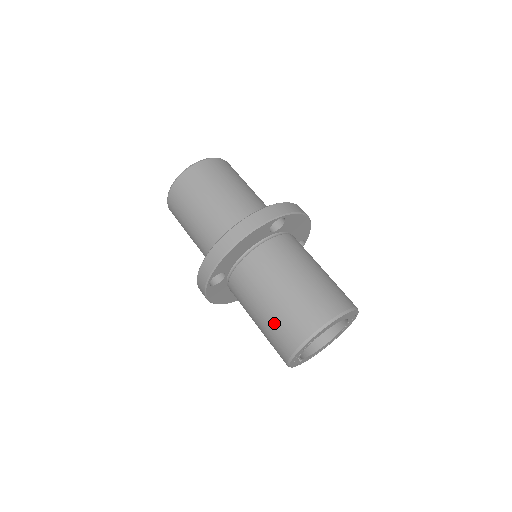
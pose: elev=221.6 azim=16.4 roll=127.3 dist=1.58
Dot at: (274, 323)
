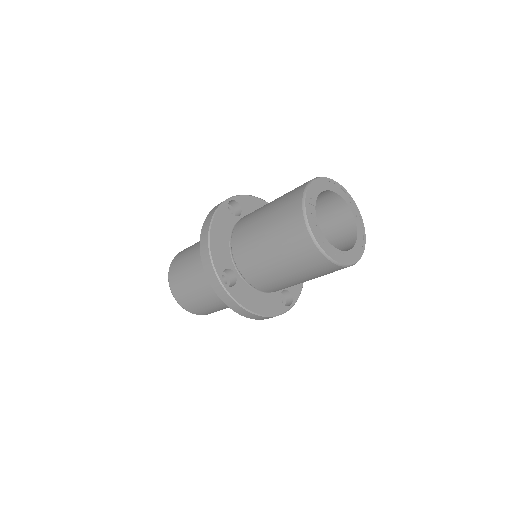
Dot at: (281, 240)
